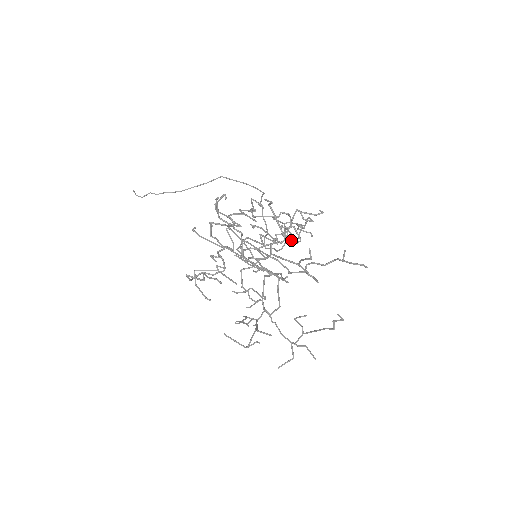
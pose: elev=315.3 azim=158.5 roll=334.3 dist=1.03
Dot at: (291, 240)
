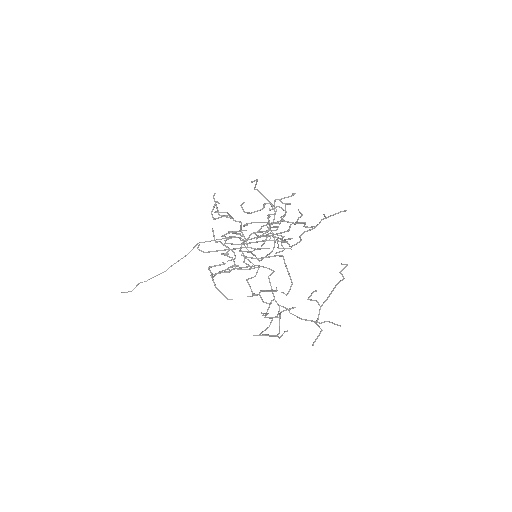
Dot at: occluded
